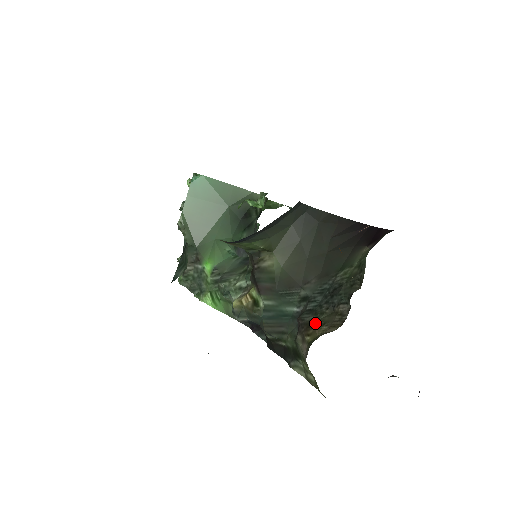
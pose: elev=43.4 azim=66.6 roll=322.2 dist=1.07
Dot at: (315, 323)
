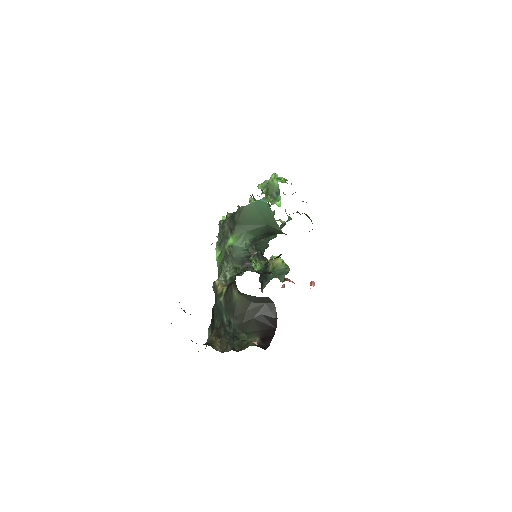
Dot at: (220, 338)
